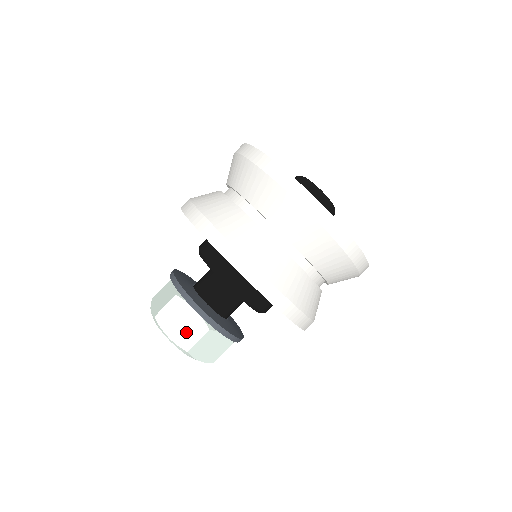
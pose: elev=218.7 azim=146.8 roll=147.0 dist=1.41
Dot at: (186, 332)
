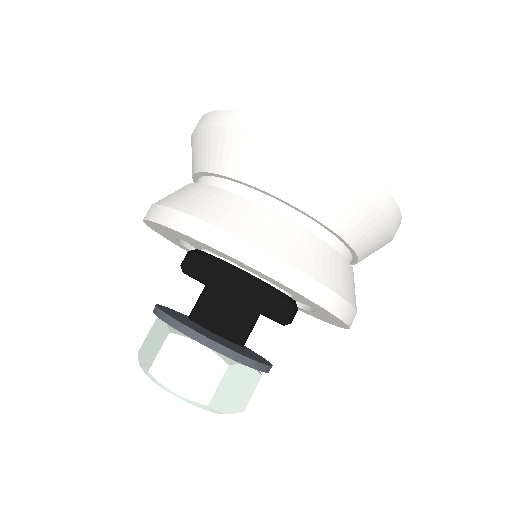
Dot at: (198, 378)
